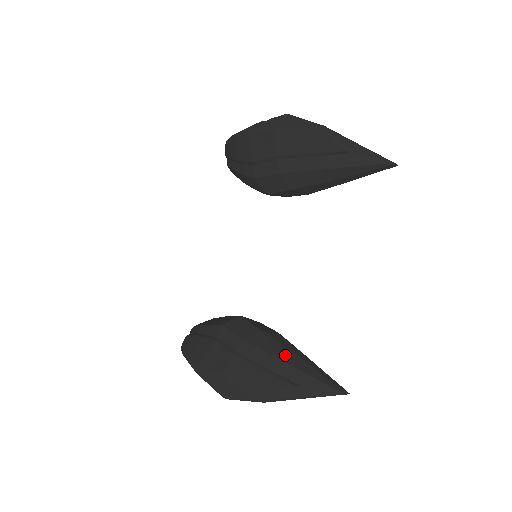
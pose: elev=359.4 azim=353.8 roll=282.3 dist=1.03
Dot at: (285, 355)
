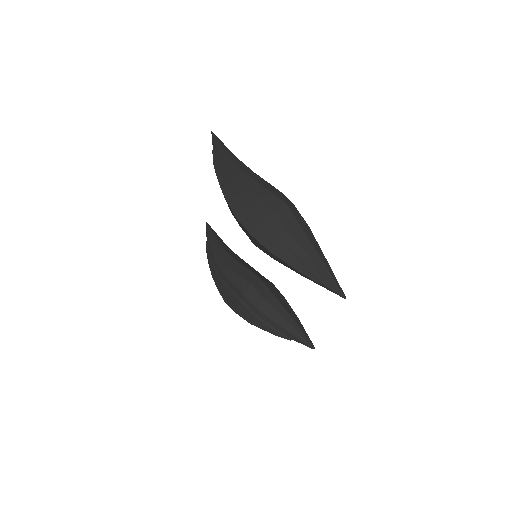
Dot at: (283, 323)
